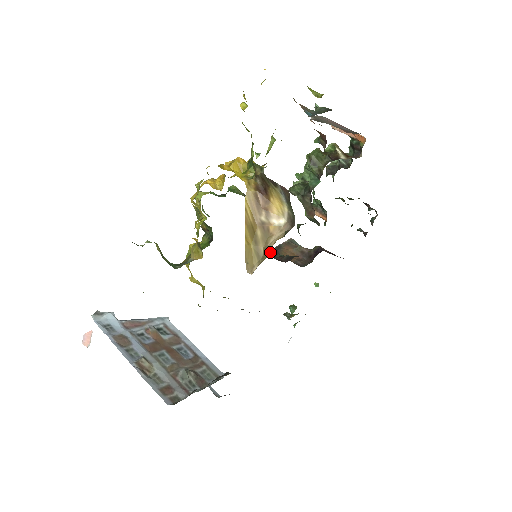
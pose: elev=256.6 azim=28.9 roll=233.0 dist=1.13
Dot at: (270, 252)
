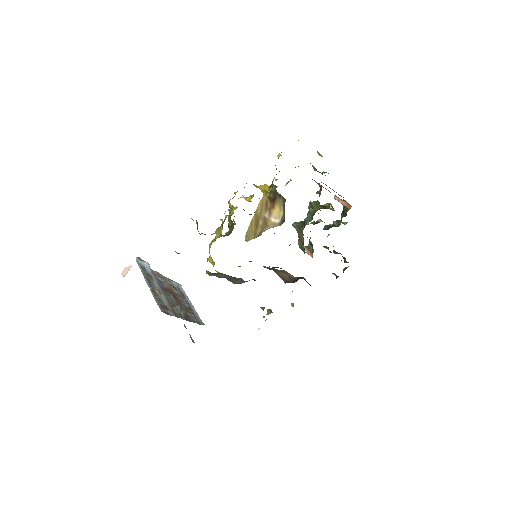
Dot at: (268, 267)
